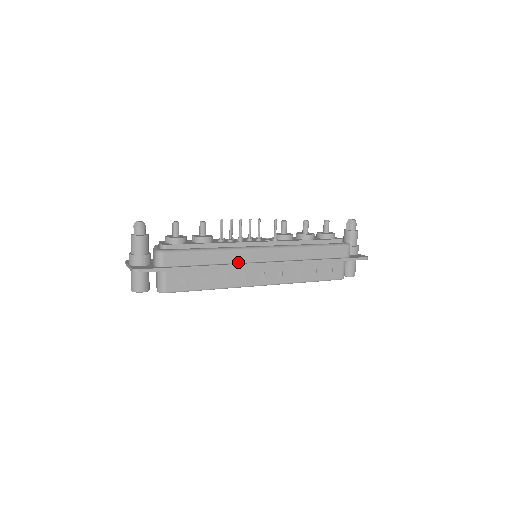
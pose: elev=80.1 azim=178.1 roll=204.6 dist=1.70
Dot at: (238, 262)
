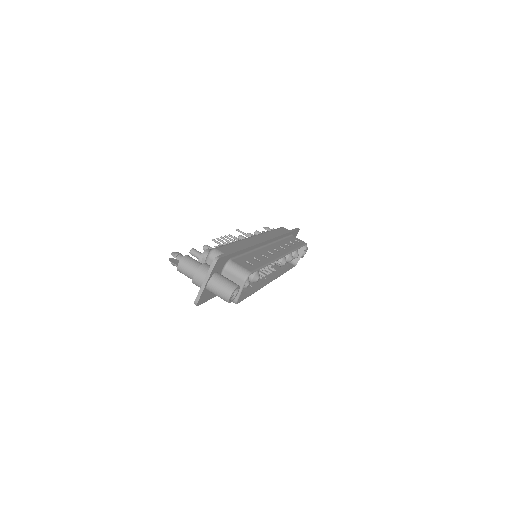
Dot at: occluded
